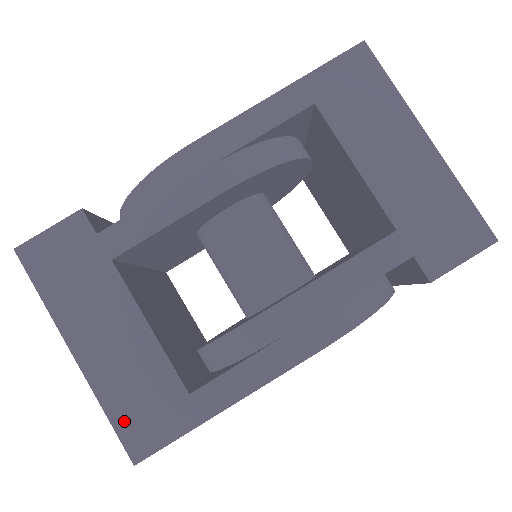
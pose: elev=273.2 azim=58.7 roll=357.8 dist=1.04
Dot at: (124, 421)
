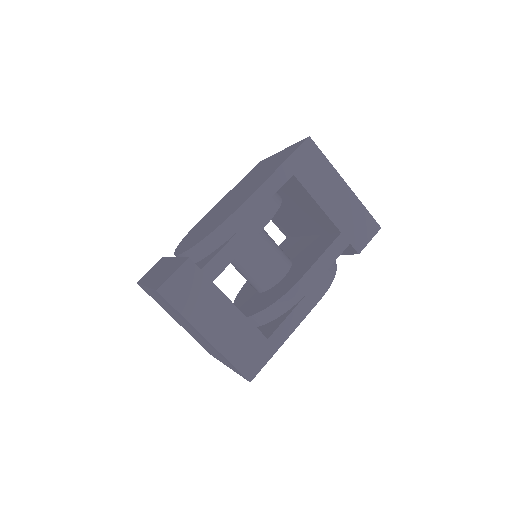
Dot at: (240, 363)
